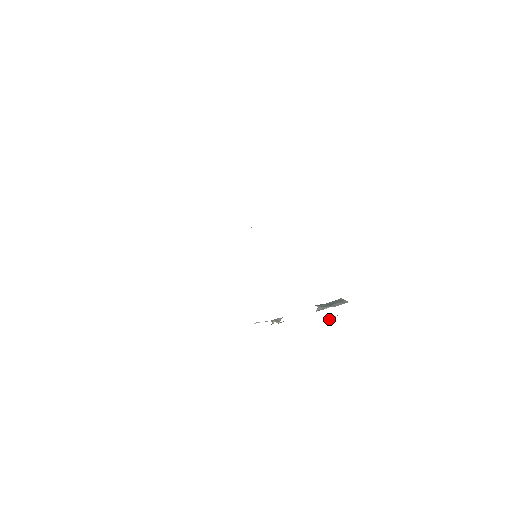
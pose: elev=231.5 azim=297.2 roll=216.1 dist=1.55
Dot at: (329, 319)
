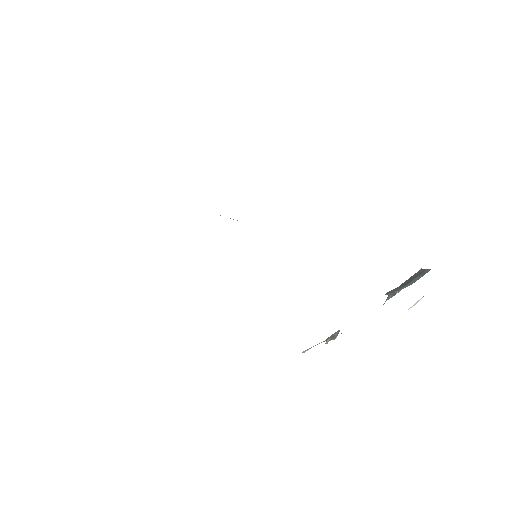
Dot at: (412, 306)
